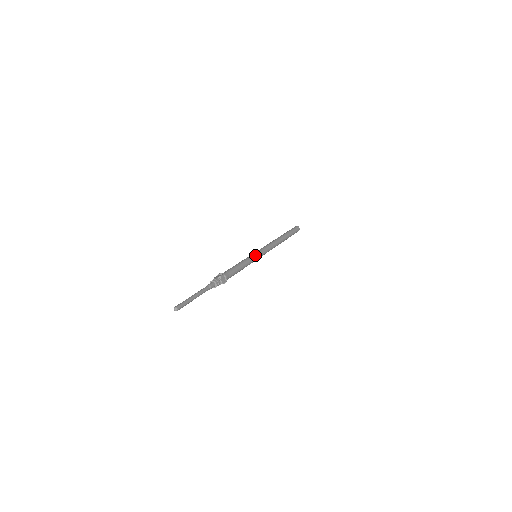
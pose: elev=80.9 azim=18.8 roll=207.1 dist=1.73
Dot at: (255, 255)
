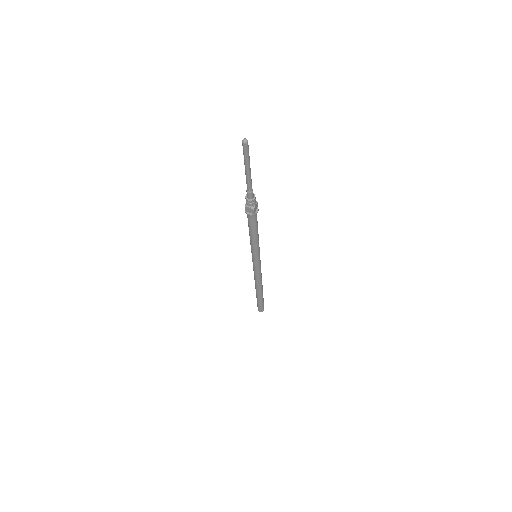
Dot at: occluded
